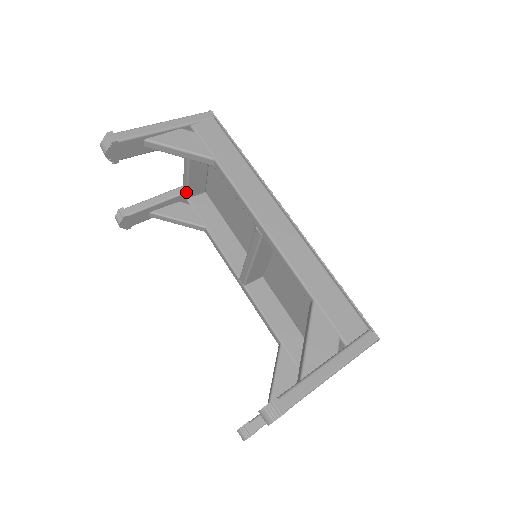
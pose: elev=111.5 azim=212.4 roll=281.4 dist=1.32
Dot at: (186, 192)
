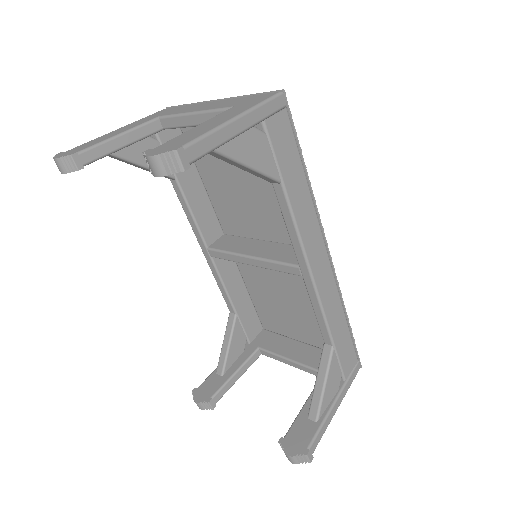
Dot at: (162, 129)
